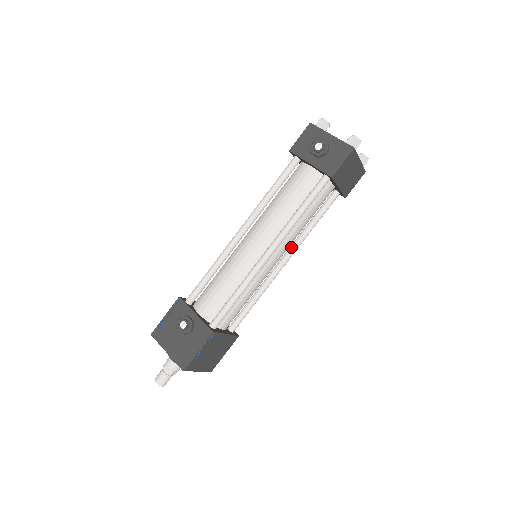
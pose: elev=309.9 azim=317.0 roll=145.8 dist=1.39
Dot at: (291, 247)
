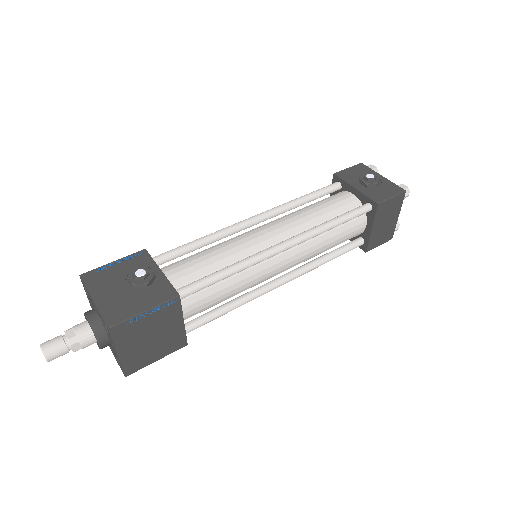
Dot at: (296, 269)
